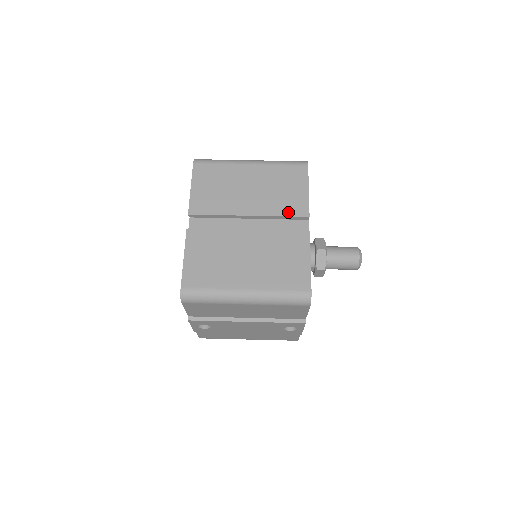
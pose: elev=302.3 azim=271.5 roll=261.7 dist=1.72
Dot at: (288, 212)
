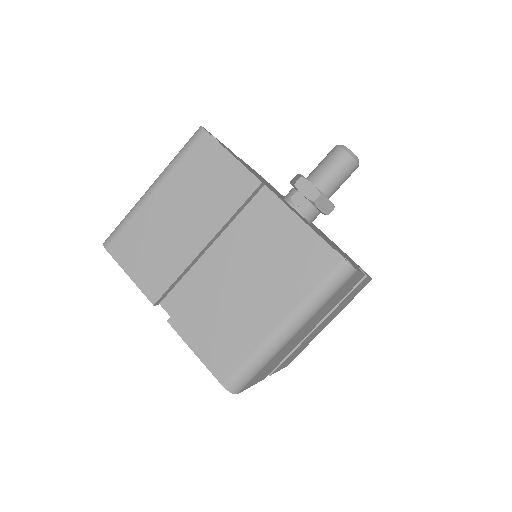
Dot at: (346, 294)
